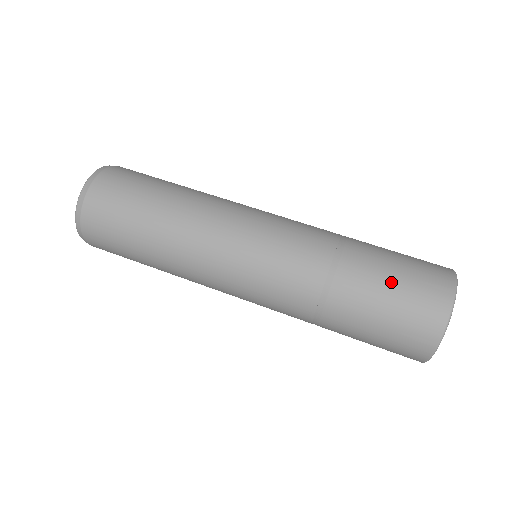
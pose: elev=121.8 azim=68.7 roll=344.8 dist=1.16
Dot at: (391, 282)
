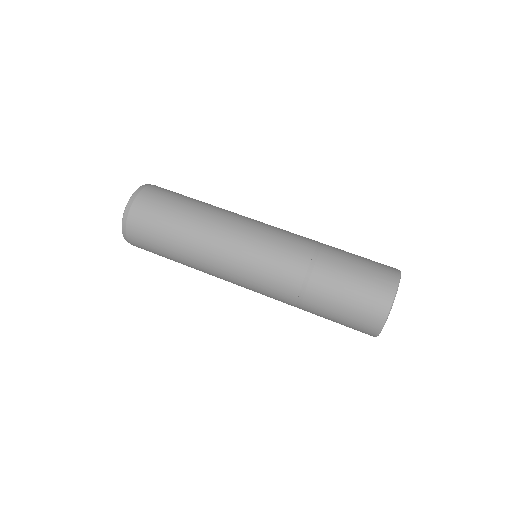
Dot at: (358, 260)
